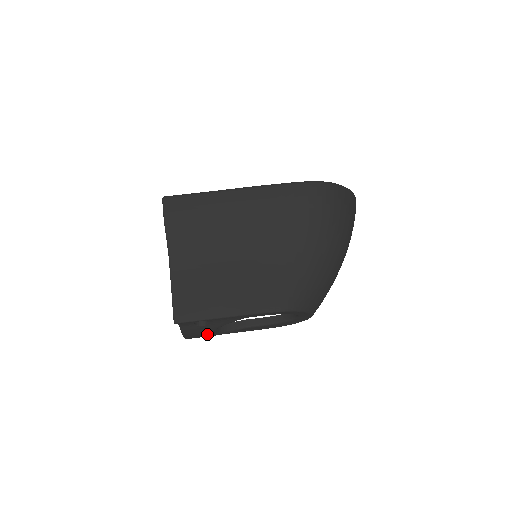
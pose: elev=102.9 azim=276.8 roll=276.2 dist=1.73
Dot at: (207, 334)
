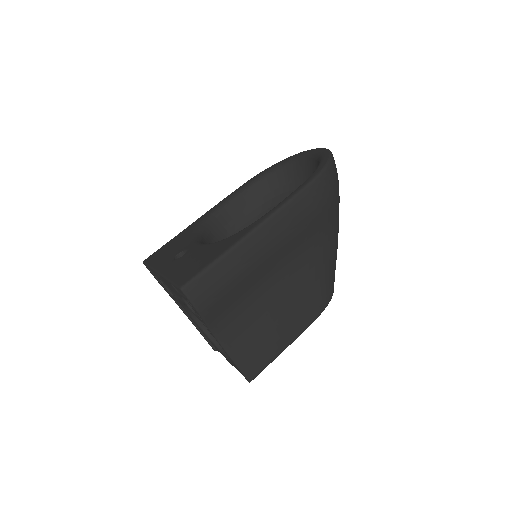
Dot at: occluded
